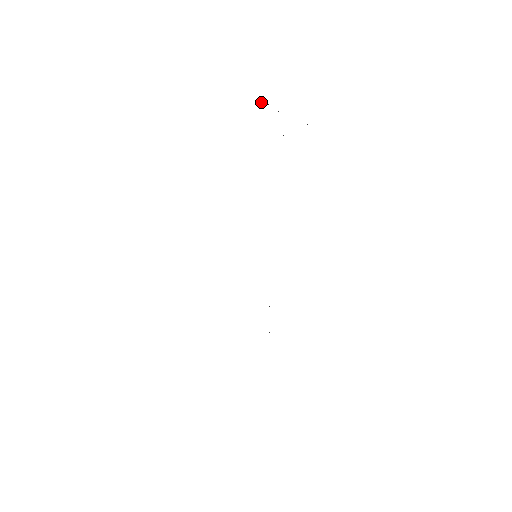
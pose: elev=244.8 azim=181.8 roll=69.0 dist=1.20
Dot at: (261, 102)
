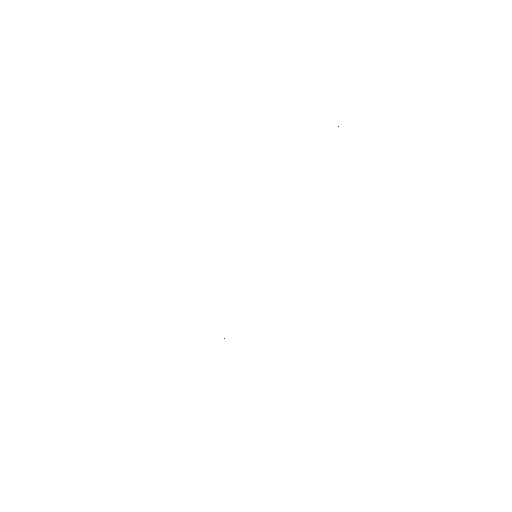
Dot at: occluded
